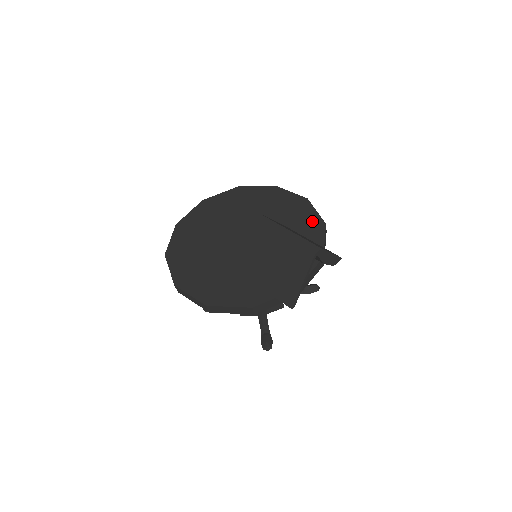
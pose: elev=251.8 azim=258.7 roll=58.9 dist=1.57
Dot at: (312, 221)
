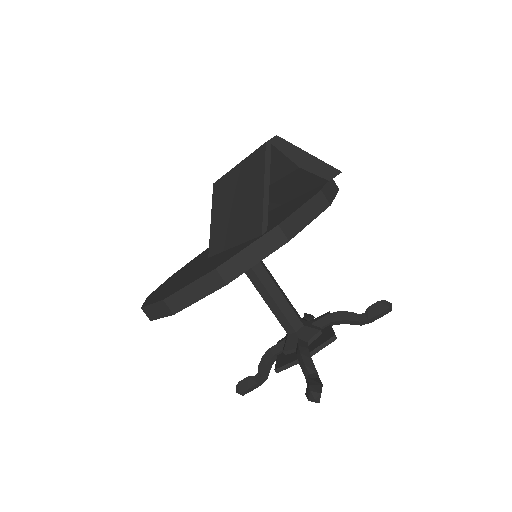
Dot at: occluded
